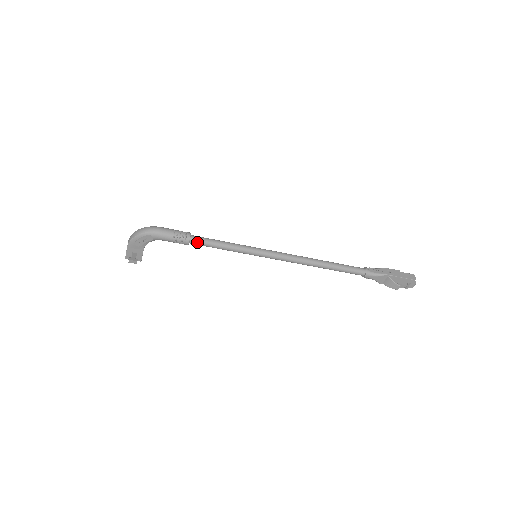
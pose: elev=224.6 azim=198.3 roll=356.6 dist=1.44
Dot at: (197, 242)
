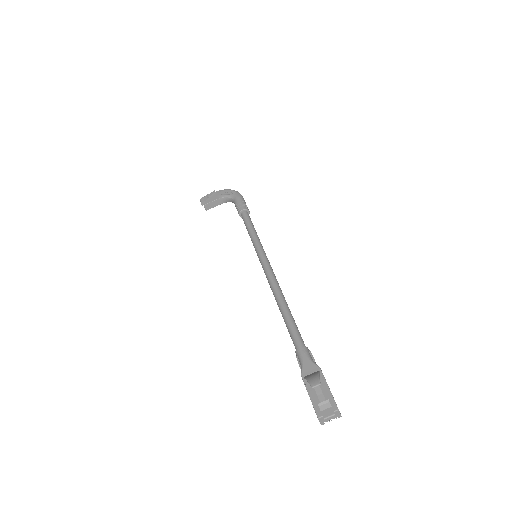
Dot at: (246, 215)
